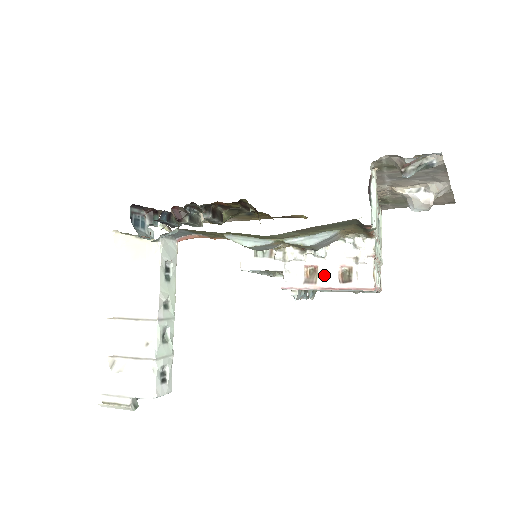
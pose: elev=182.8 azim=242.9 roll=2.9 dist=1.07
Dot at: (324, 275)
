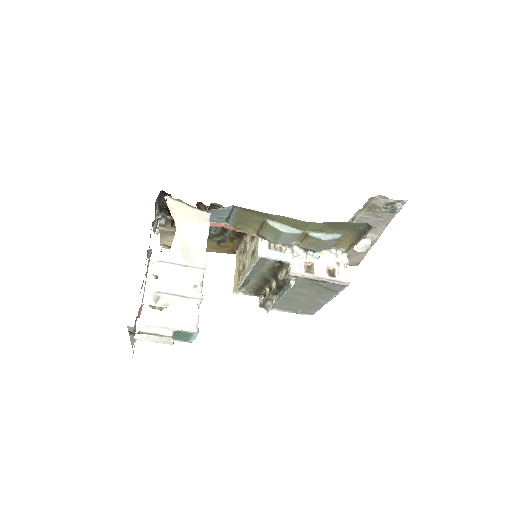
Dot at: (318, 270)
